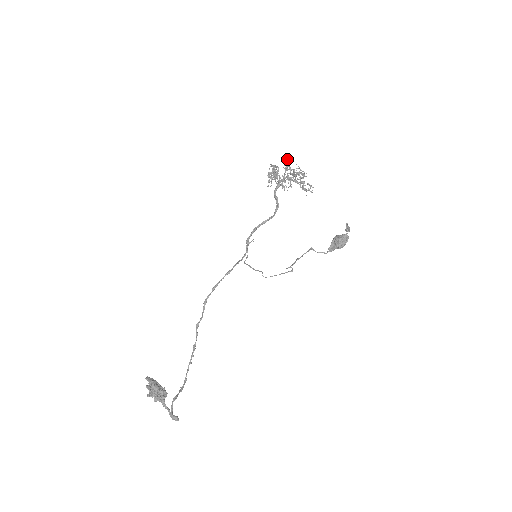
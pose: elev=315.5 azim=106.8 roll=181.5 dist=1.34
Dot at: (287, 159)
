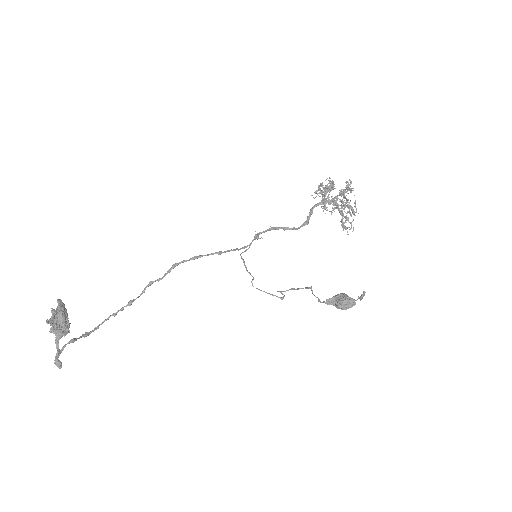
Dot at: occluded
